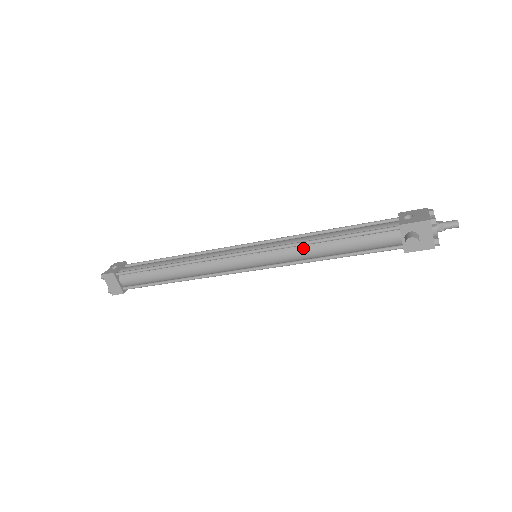
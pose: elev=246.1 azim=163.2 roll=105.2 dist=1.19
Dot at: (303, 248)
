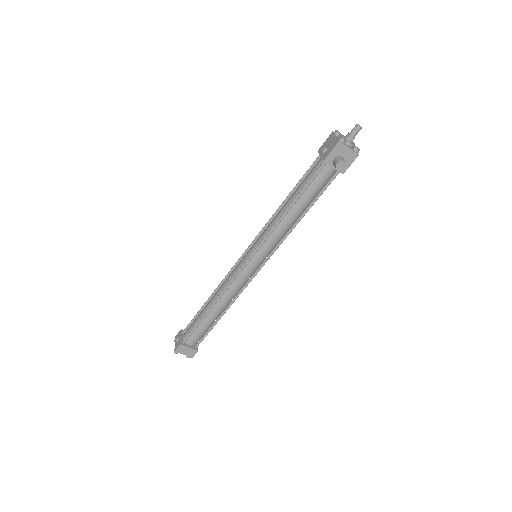
Dot at: (279, 227)
